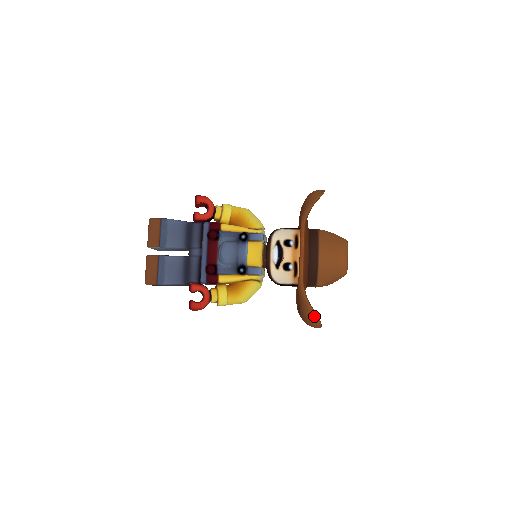
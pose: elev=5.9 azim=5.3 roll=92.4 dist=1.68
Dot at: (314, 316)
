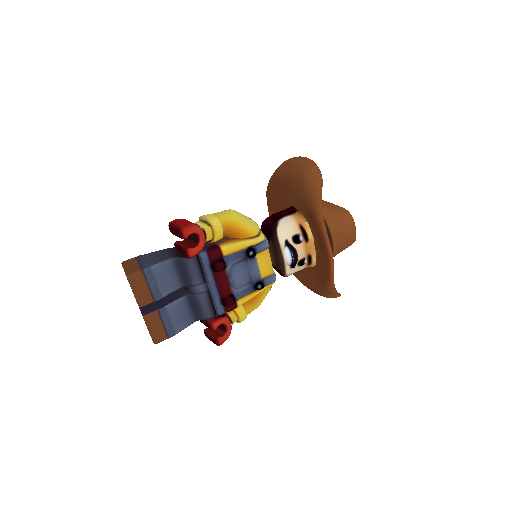
Dot at: (338, 296)
